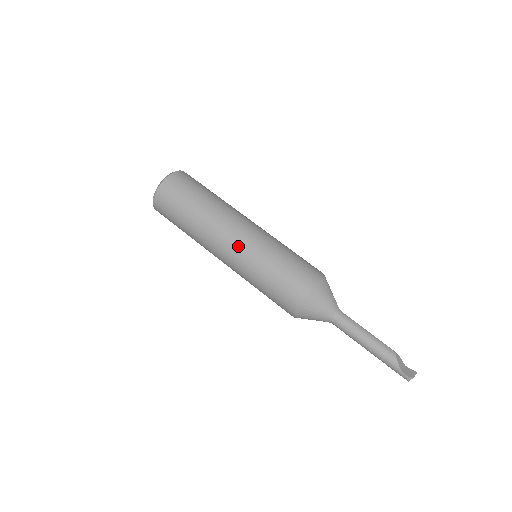
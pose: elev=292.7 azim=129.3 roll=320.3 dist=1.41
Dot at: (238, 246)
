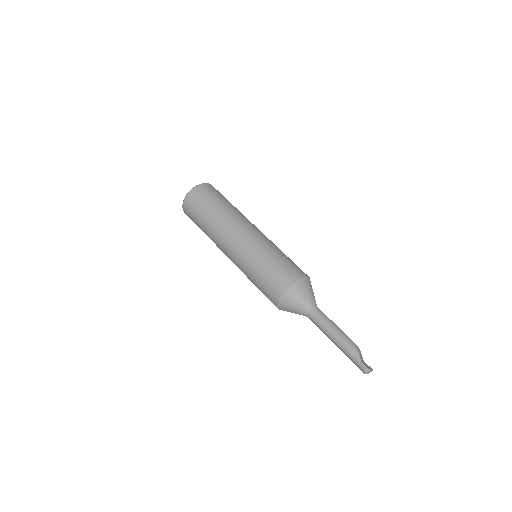
Dot at: (246, 239)
